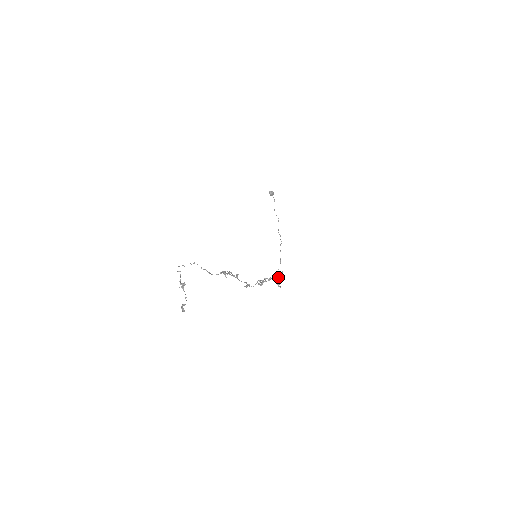
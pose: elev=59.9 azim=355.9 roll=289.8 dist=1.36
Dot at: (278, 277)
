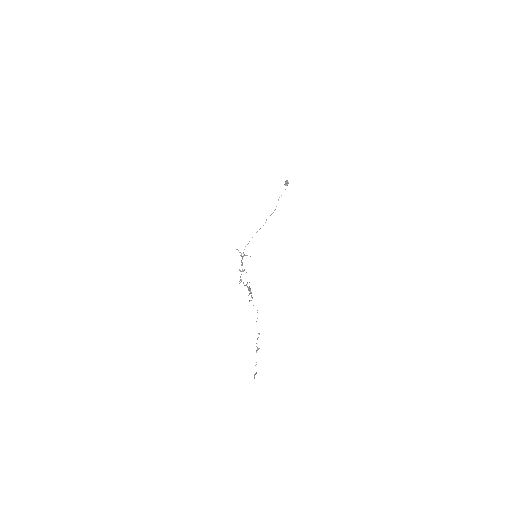
Dot at: occluded
